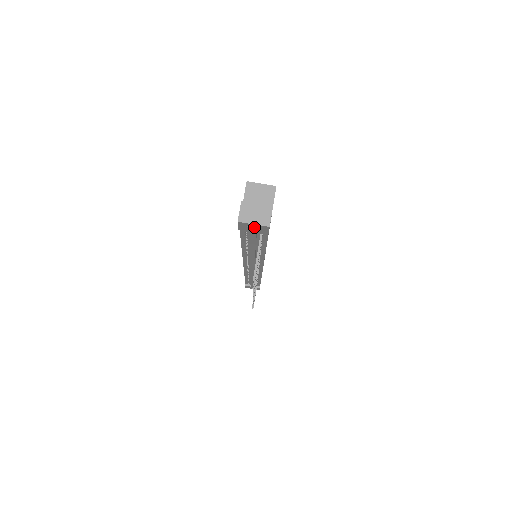
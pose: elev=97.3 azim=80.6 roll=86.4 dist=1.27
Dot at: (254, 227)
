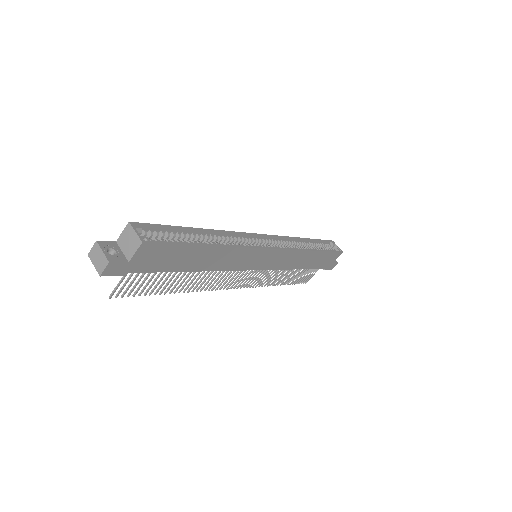
Dot at: occluded
